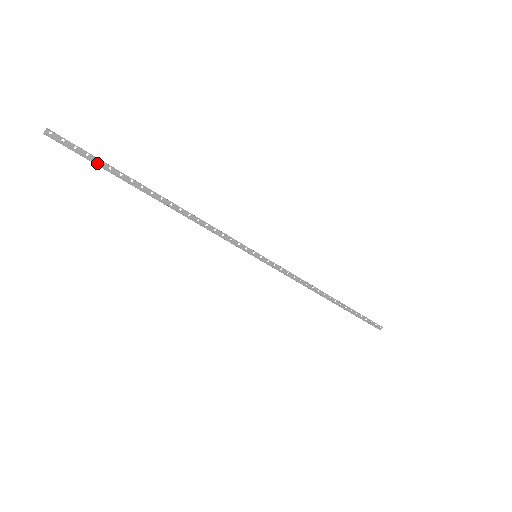
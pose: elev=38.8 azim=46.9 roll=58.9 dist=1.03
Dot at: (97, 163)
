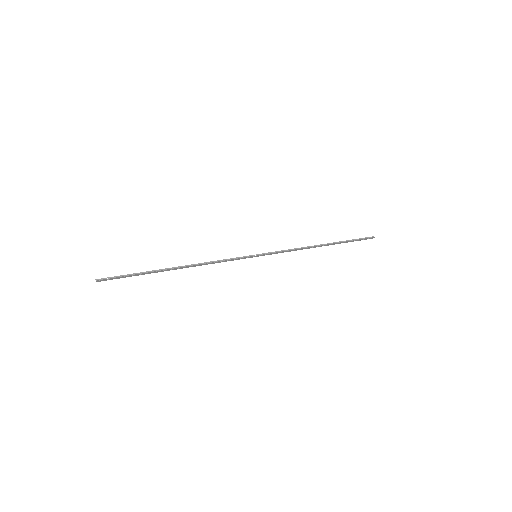
Dot at: occluded
